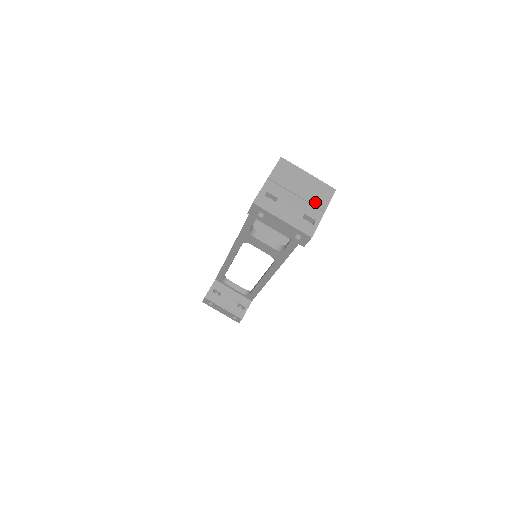
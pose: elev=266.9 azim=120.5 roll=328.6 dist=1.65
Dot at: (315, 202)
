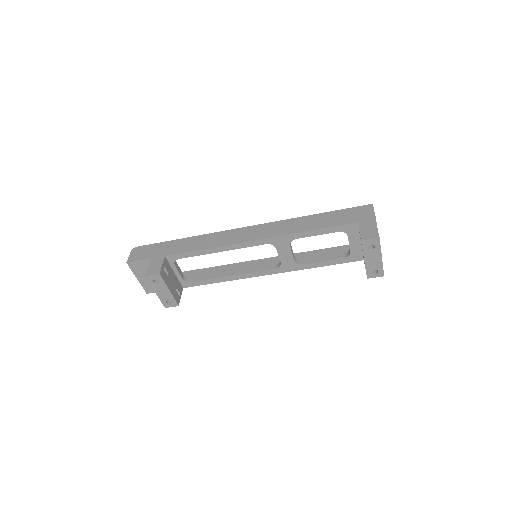
Dot at: occluded
